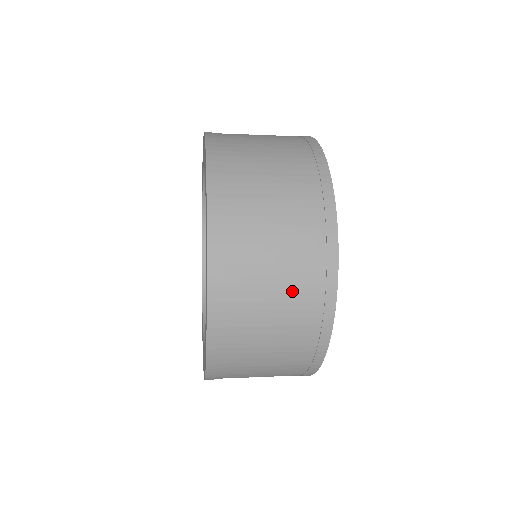
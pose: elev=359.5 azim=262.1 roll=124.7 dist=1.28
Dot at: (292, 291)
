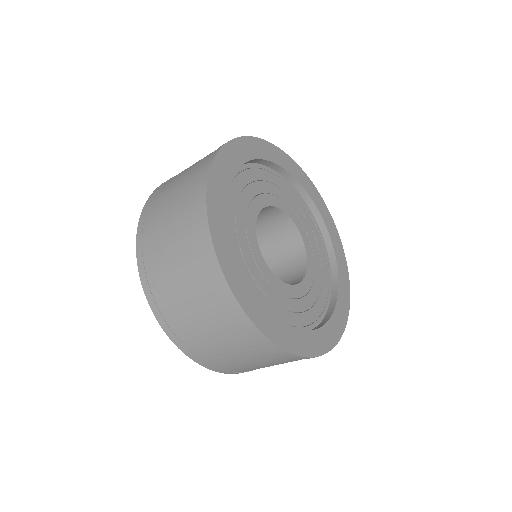
Dot at: (194, 167)
